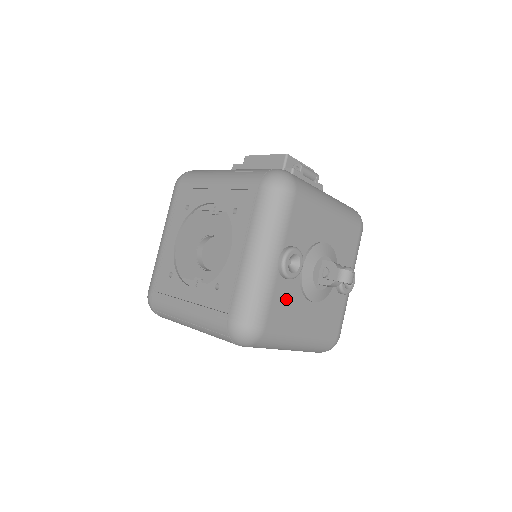
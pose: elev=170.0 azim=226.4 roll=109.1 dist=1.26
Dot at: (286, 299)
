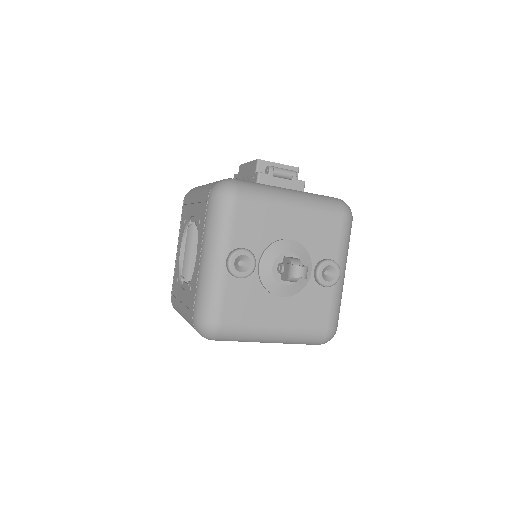
Dot at: (244, 296)
